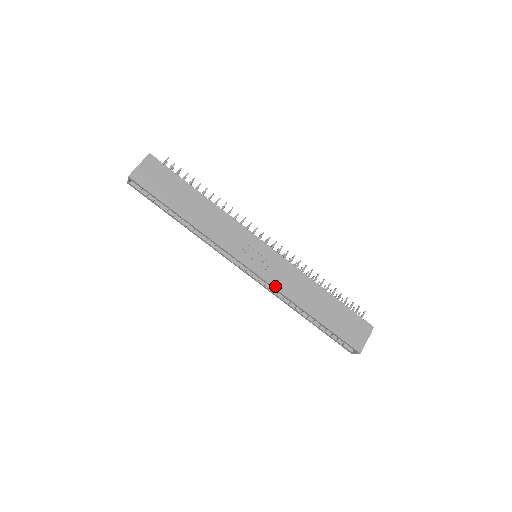
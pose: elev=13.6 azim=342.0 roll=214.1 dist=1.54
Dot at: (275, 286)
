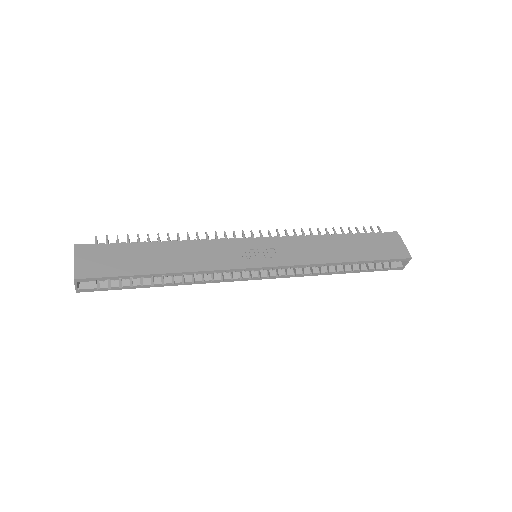
Dot at: (298, 263)
